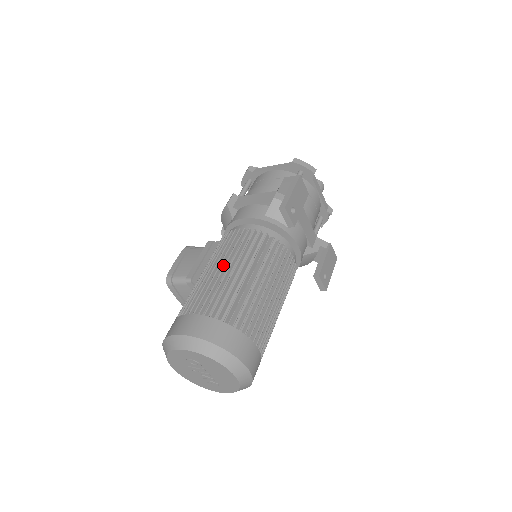
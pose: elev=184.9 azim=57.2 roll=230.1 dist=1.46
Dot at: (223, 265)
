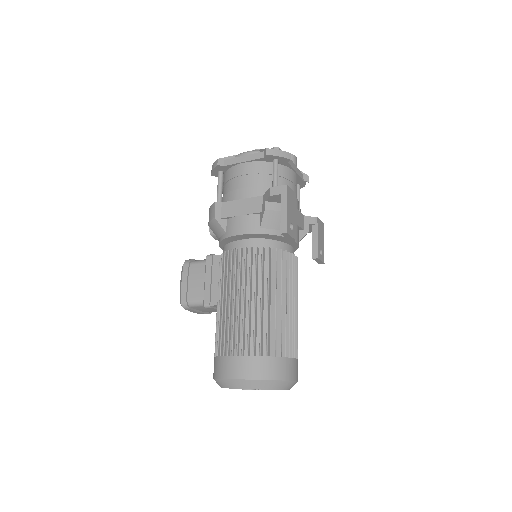
Dot at: (241, 294)
